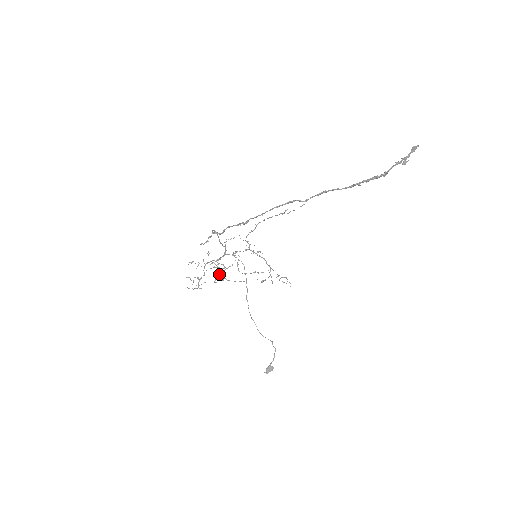
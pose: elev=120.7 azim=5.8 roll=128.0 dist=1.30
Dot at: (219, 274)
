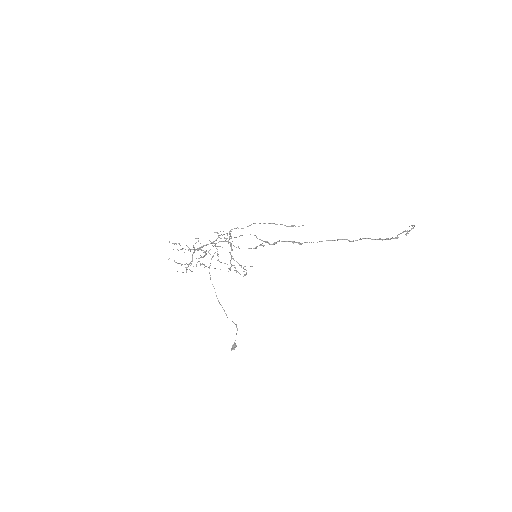
Dot at: occluded
